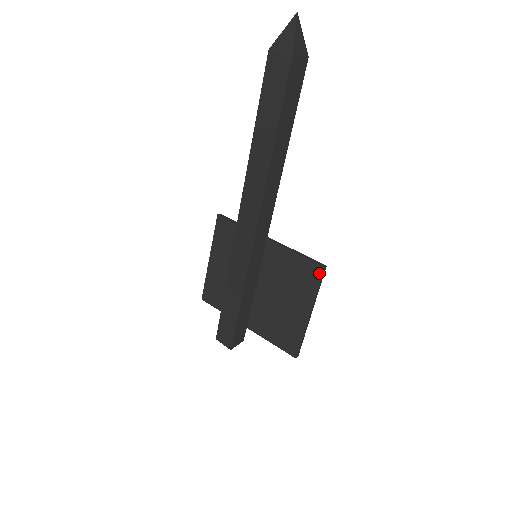
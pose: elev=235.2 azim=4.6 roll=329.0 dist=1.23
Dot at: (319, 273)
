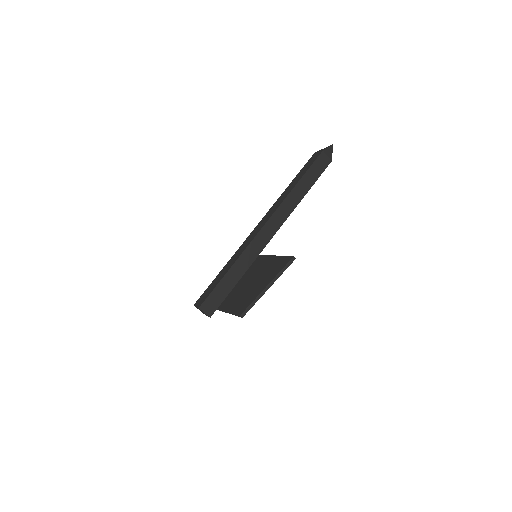
Dot at: (289, 260)
